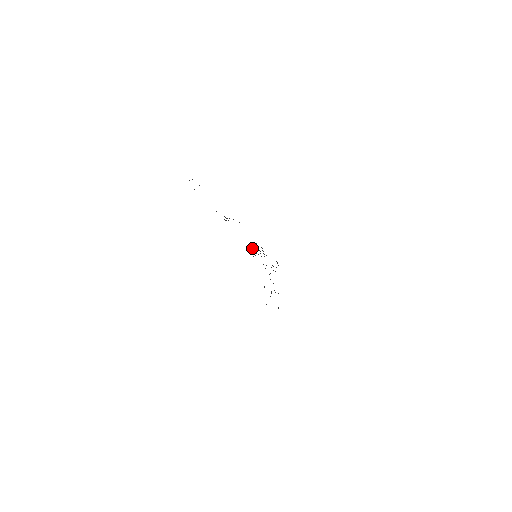
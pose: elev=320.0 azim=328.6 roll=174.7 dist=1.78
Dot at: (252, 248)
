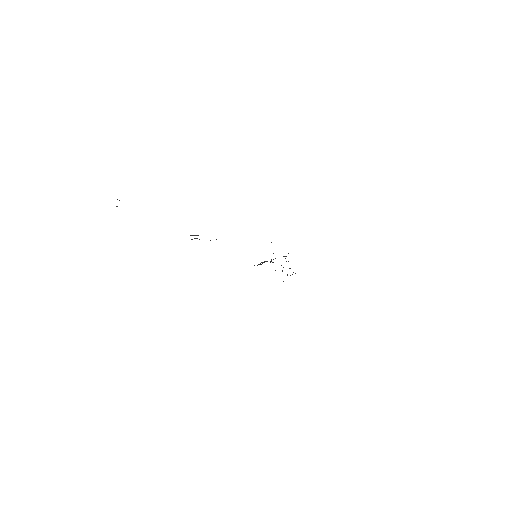
Dot at: occluded
